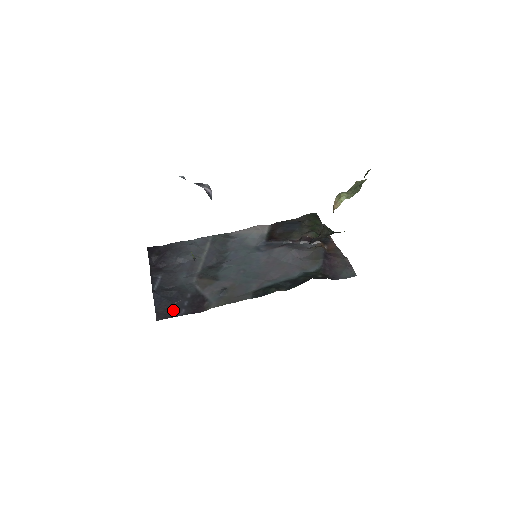
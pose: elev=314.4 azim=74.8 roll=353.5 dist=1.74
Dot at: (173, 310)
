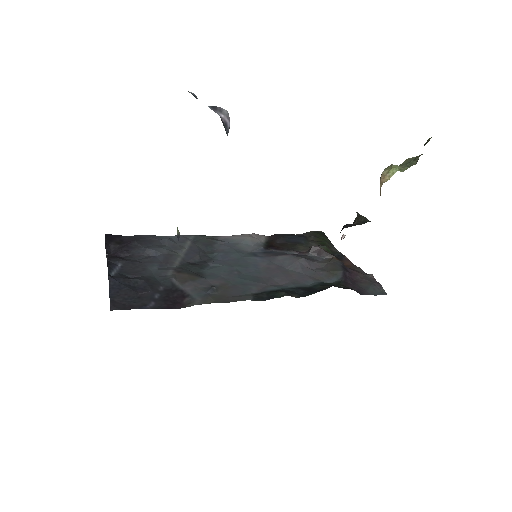
Dot at: (137, 301)
